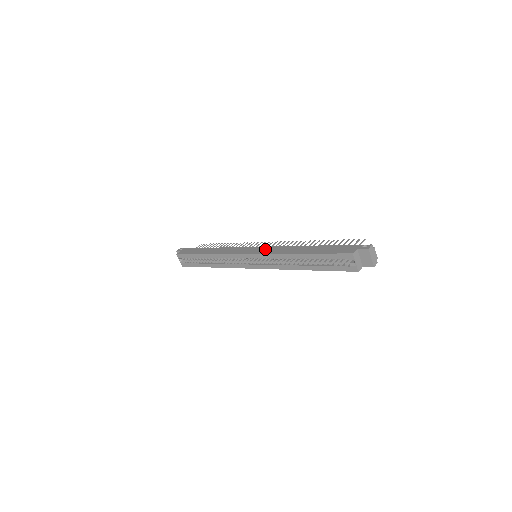
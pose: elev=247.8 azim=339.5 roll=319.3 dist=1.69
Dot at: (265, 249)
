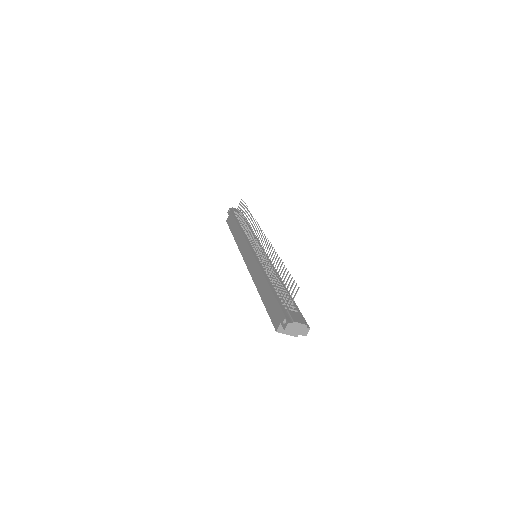
Dot at: (251, 262)
